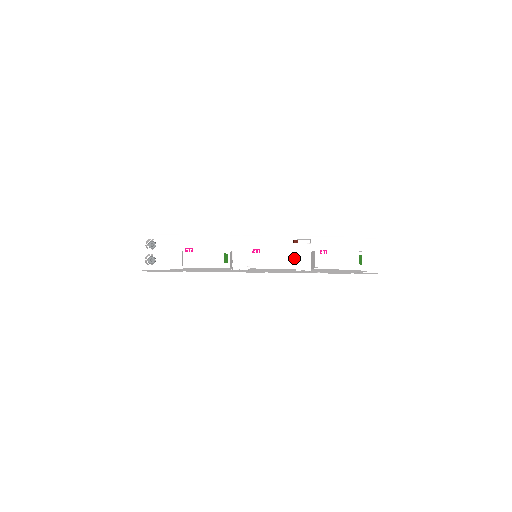
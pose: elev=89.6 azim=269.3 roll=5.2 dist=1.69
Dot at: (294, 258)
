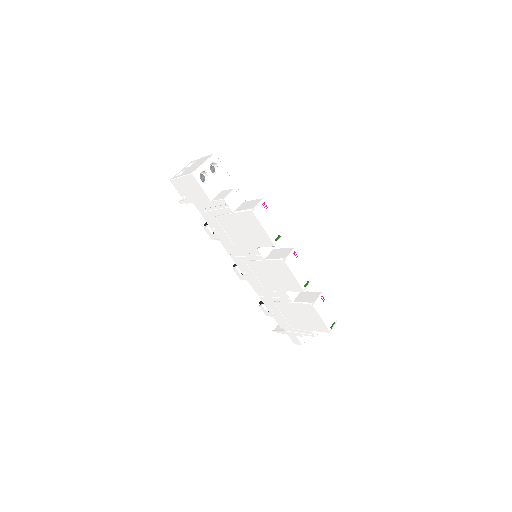
Dot at: (307, 284)
